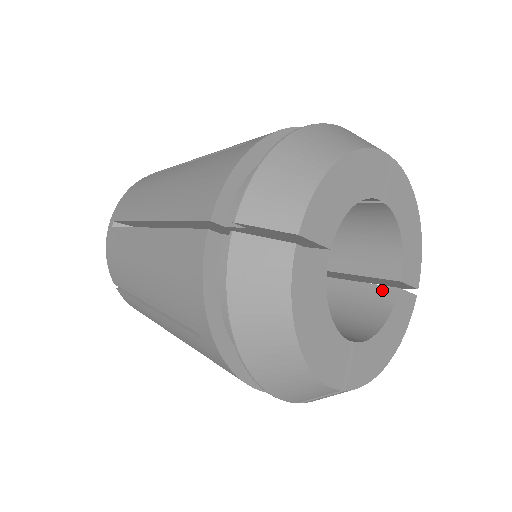
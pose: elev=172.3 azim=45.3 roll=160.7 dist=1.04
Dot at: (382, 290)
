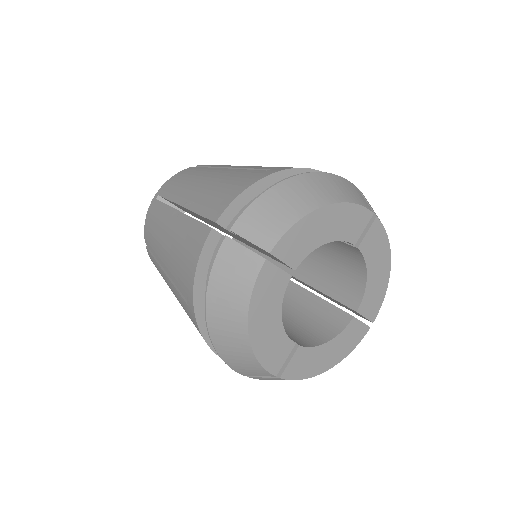
Dot at: (341, 314)
